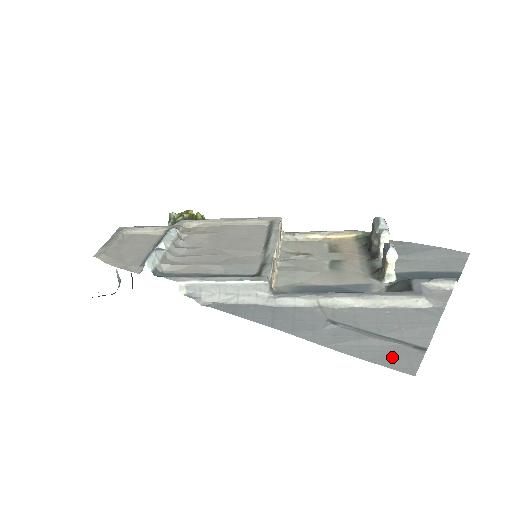
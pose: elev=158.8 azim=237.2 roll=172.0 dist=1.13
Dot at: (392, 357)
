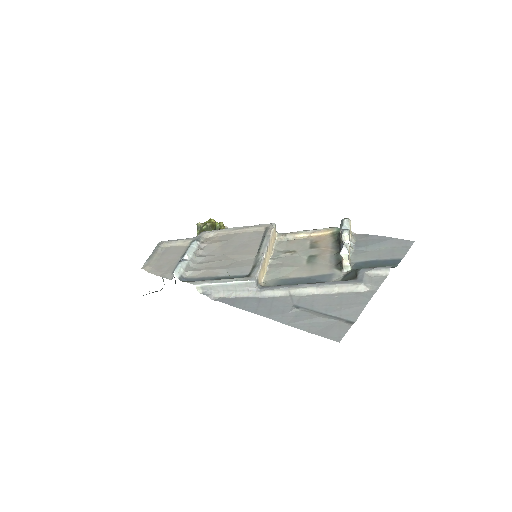
Dot at: (329, 330)
